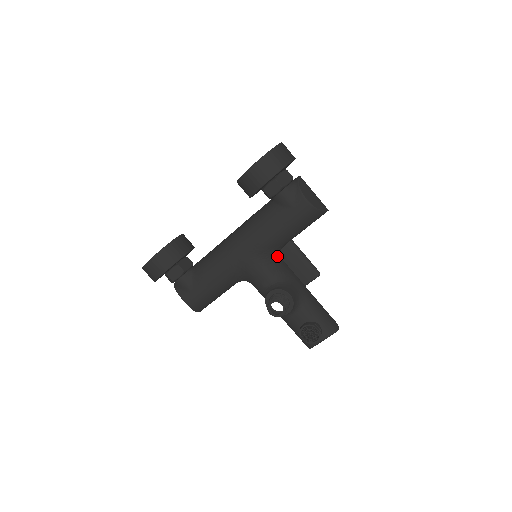
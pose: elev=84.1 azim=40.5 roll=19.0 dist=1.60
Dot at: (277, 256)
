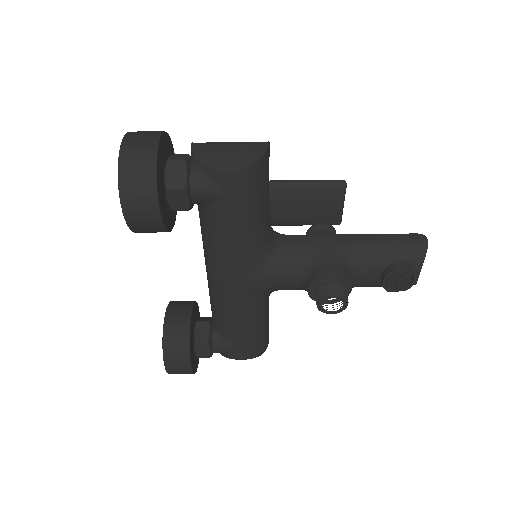
Dot at: (274, 243)
